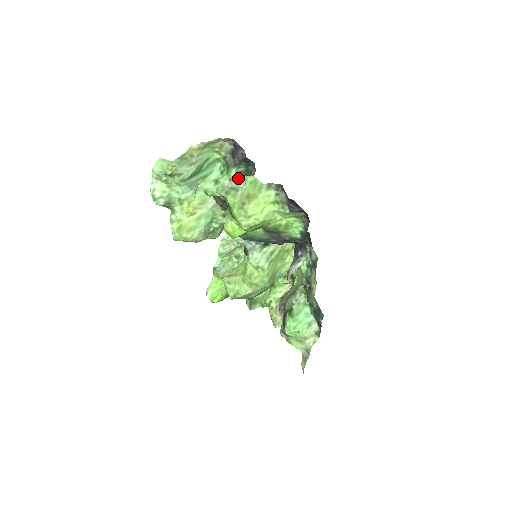
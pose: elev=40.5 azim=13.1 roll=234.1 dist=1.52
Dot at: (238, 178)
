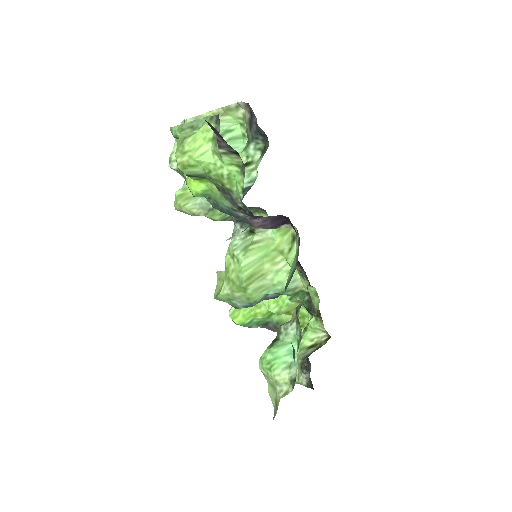
Dot at: (256, 157)
